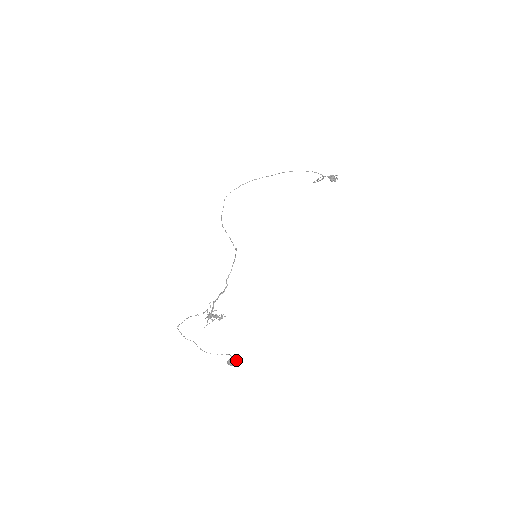
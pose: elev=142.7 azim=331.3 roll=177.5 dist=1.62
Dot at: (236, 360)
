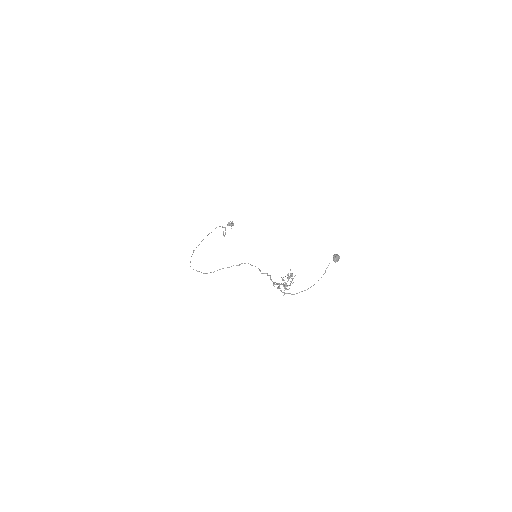
Dot at: (336, 254)
